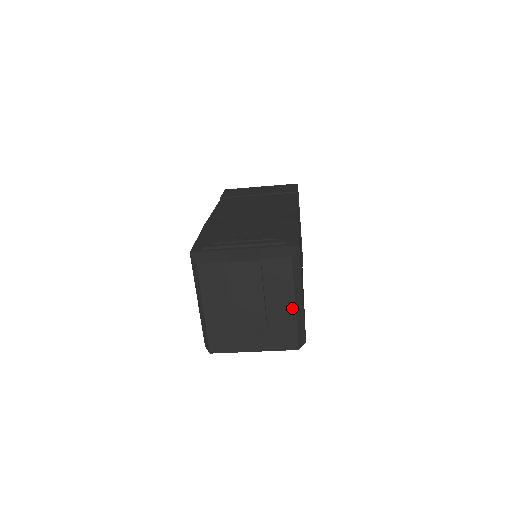
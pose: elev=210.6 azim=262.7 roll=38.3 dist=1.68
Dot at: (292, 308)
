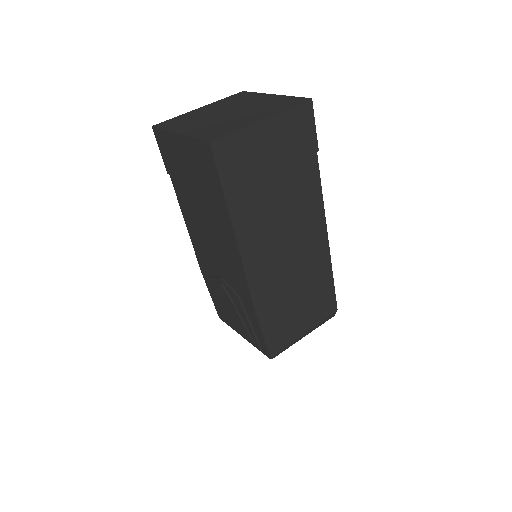
Dot at: occluded
